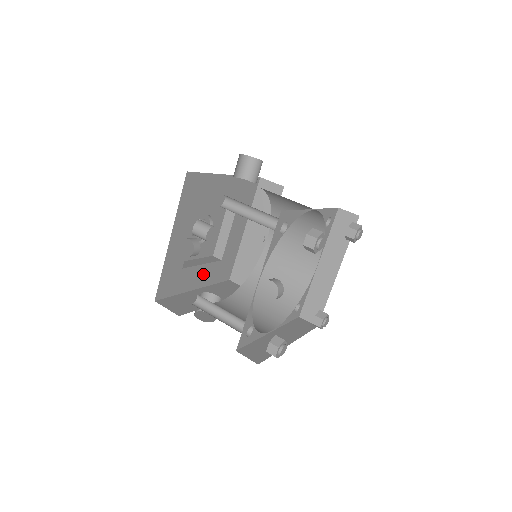
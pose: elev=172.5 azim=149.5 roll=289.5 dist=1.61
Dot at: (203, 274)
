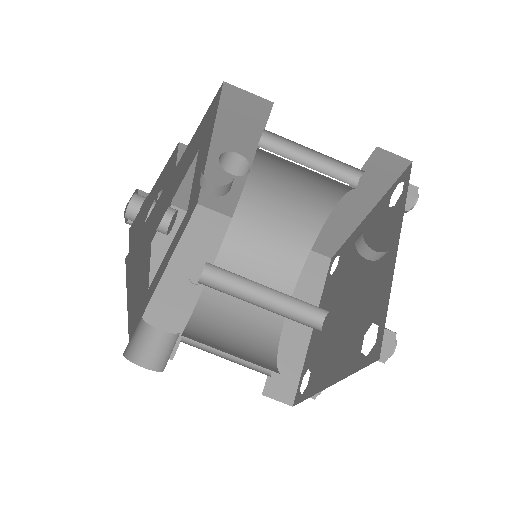
Dot at: (139, 288)
